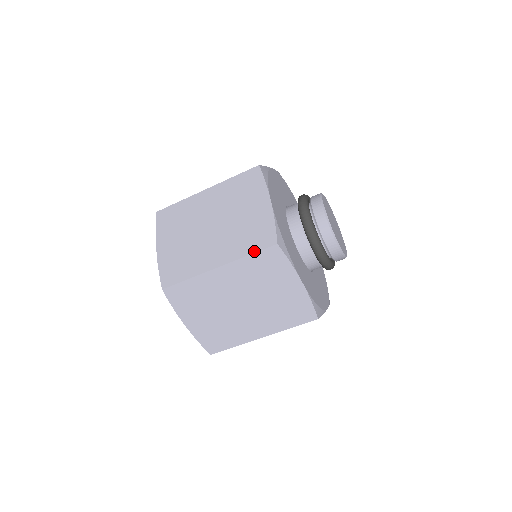
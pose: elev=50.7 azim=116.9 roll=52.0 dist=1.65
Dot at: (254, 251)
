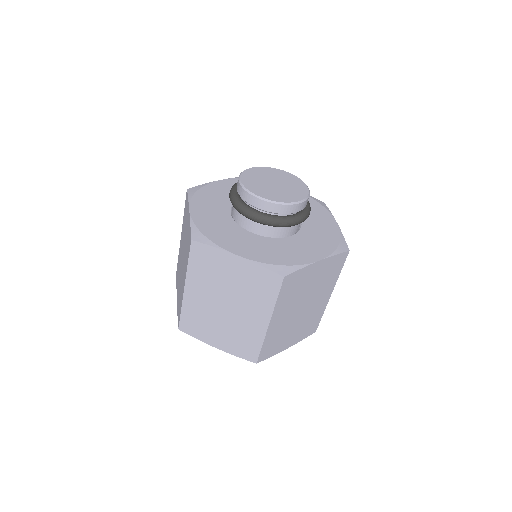
Dot at: (276, 295)
